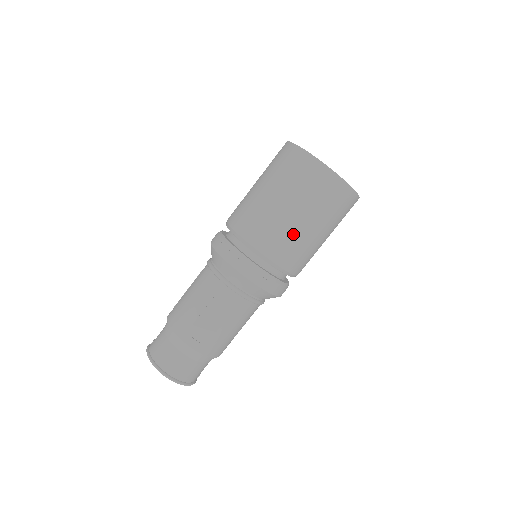
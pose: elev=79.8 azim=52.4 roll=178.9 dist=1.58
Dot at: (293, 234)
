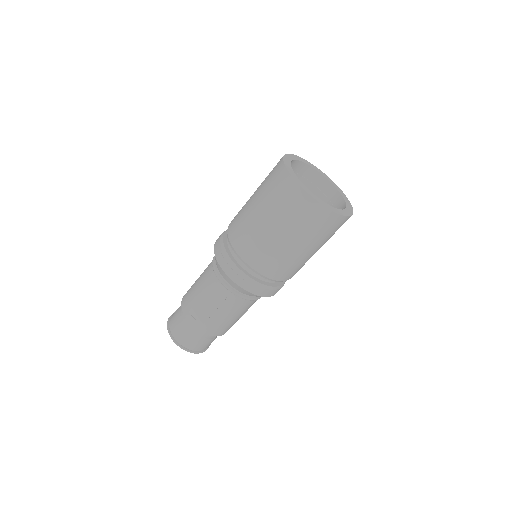
Dot at: (269, 246)
